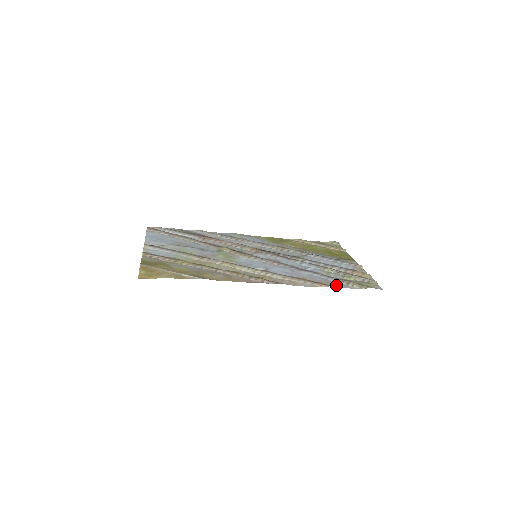
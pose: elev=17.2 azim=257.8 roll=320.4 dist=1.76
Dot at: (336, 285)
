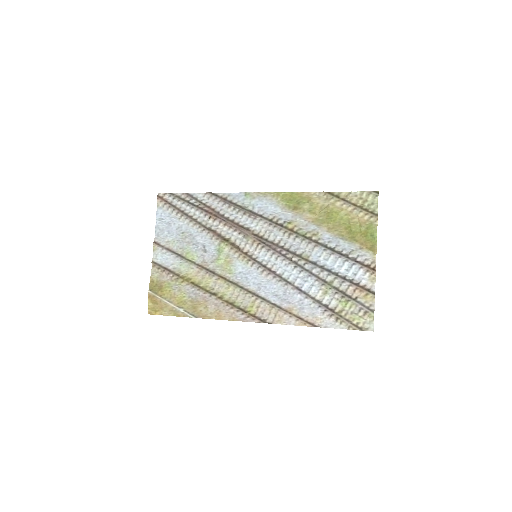
Dot at: (322, 323)
